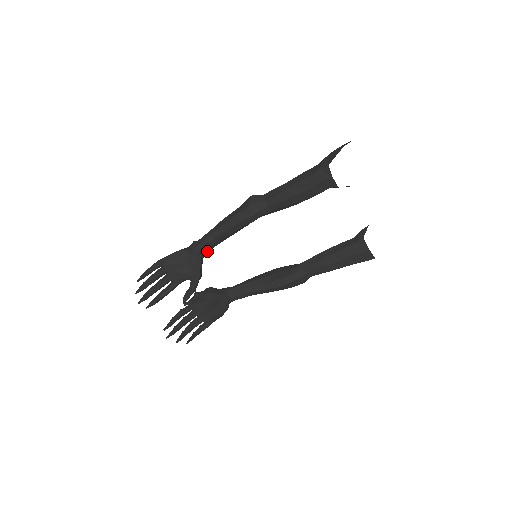
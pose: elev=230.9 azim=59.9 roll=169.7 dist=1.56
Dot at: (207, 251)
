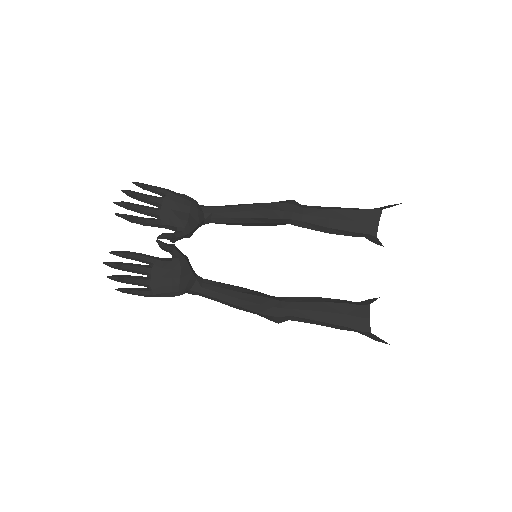
Dot at: (211, 221)
